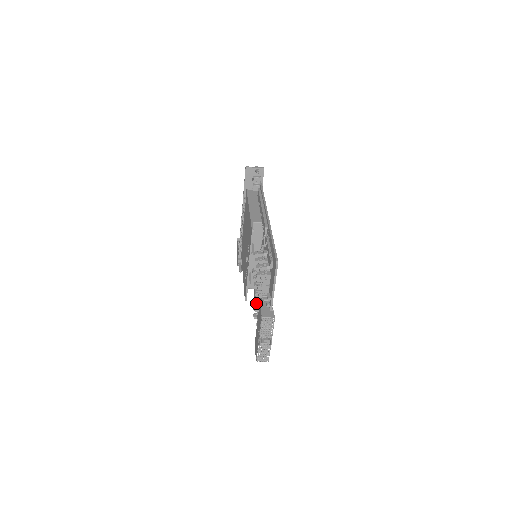
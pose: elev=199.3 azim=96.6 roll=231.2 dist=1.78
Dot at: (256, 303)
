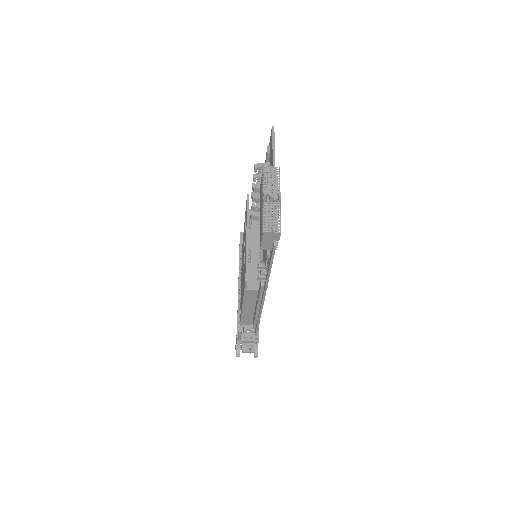
Dot at: occluded
